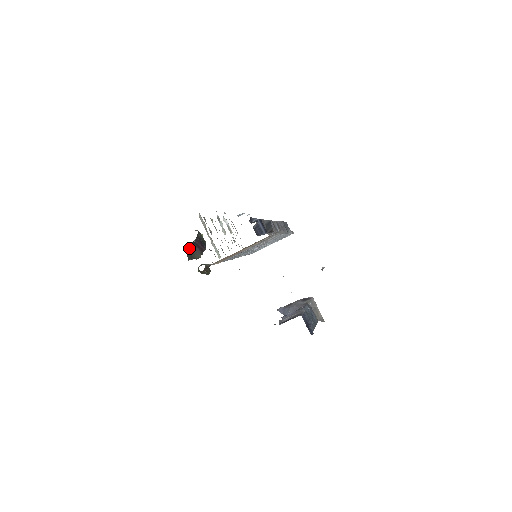
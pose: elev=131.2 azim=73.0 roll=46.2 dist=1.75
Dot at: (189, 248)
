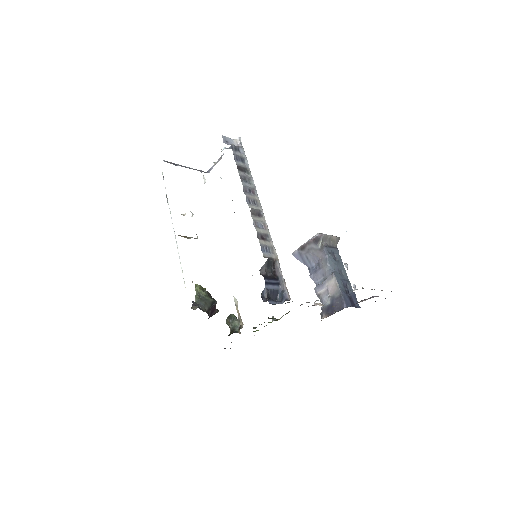
Dot at: occluded
